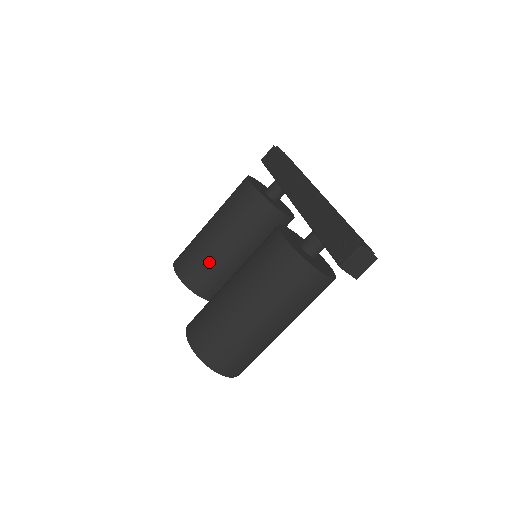
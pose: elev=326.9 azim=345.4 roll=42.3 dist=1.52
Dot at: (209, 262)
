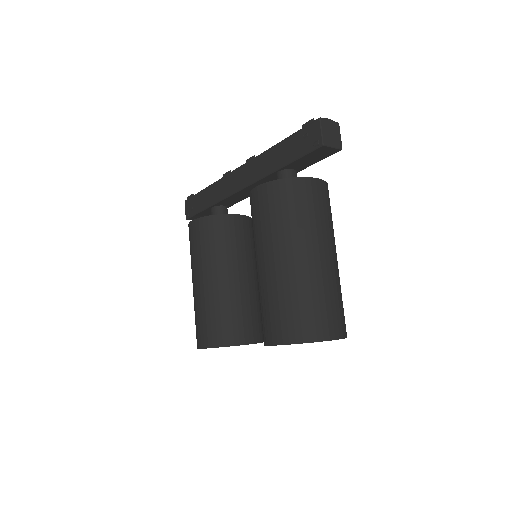
Dot at: (226, 306)
